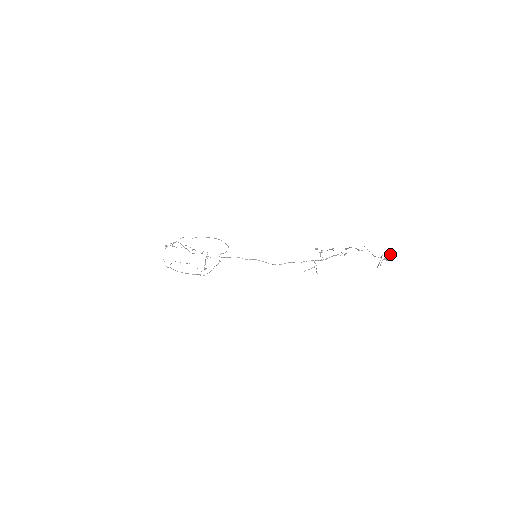
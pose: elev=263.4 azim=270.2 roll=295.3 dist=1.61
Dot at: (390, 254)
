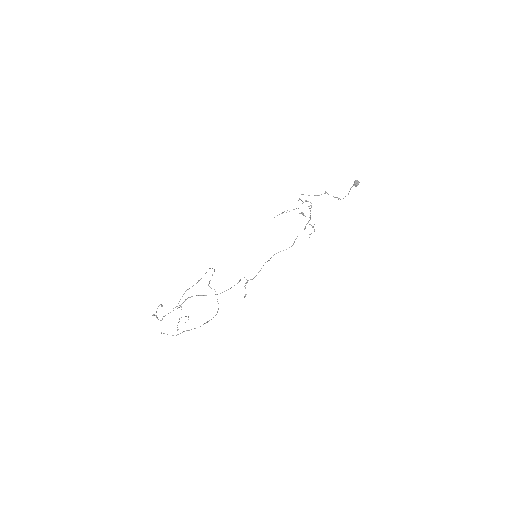
Dot at: (357, 180)
